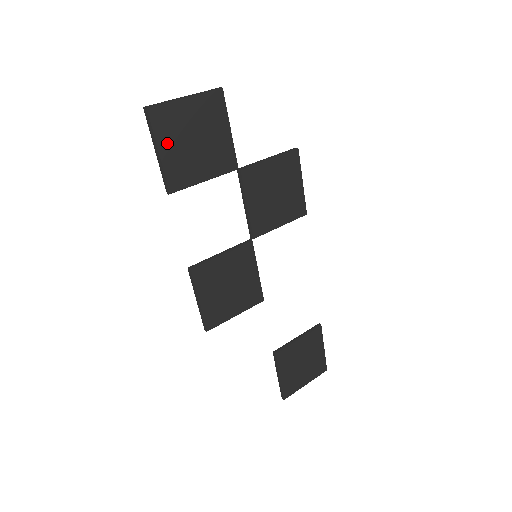
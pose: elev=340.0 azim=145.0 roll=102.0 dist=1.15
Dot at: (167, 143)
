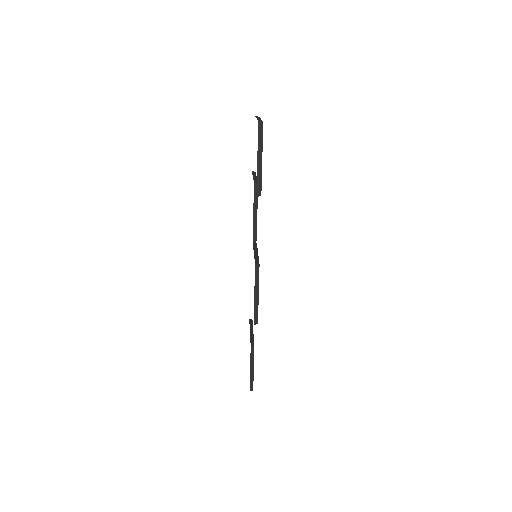
Dot at: occluded
